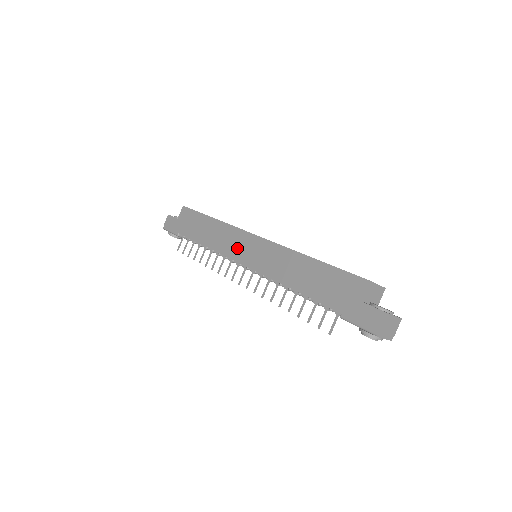
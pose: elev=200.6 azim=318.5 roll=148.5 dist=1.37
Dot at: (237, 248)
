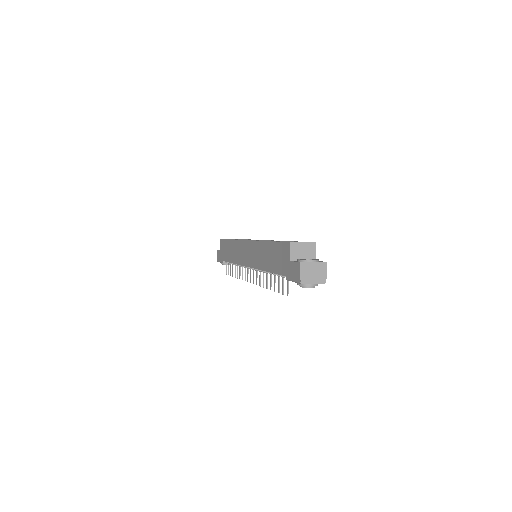
Dot at: (242, 256)
